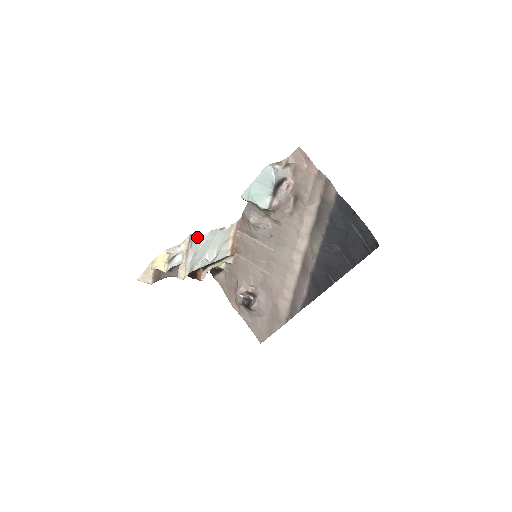
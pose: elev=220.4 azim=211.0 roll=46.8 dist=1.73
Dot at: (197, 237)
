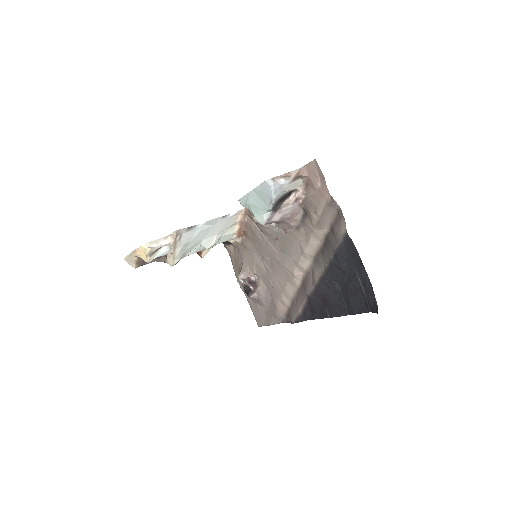
Dot at: (189, 229)
